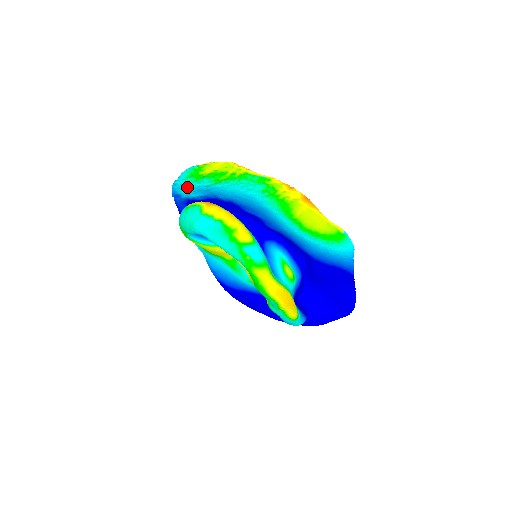
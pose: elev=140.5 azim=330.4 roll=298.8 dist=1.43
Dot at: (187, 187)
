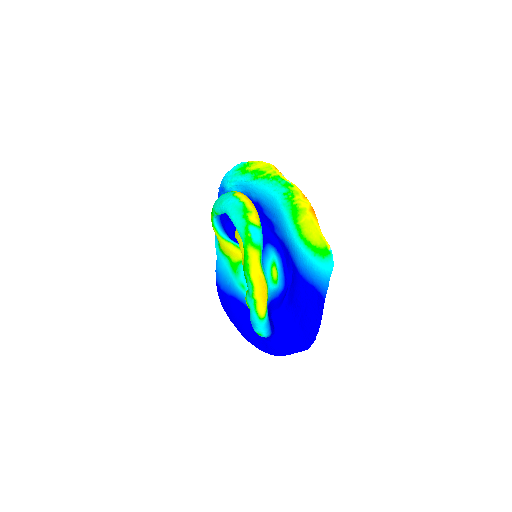
Dot at: (233, 179)
